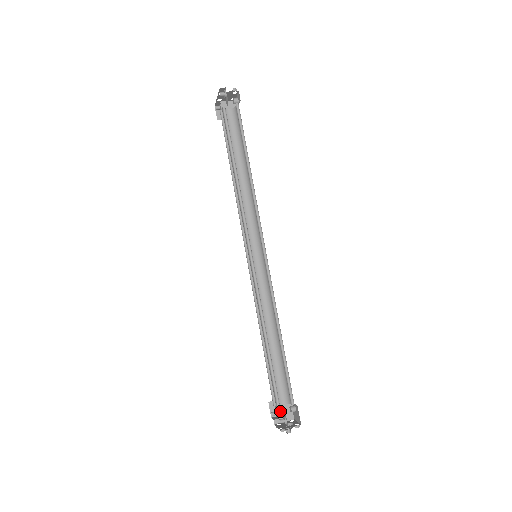
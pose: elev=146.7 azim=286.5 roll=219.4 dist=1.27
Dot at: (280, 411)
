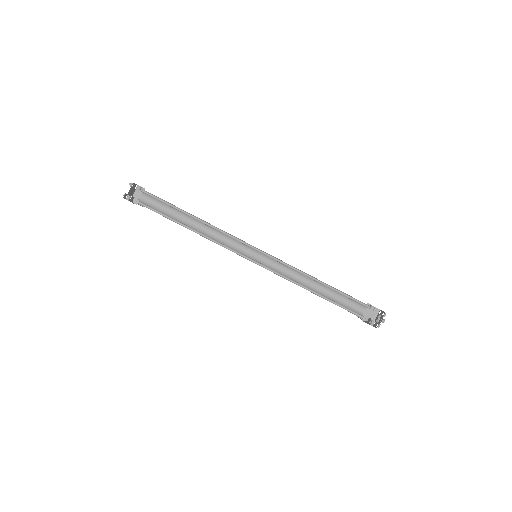
Dot at: (367, 315)
